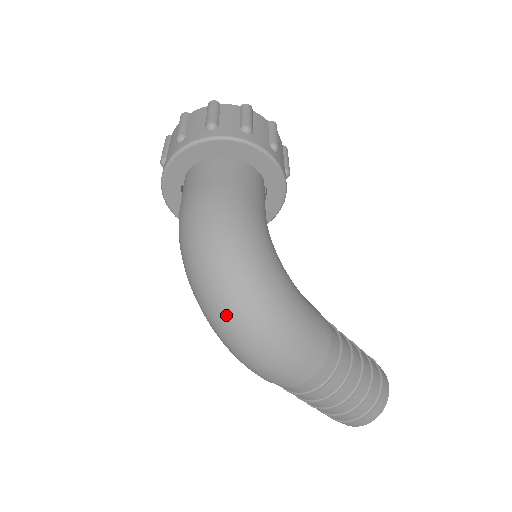
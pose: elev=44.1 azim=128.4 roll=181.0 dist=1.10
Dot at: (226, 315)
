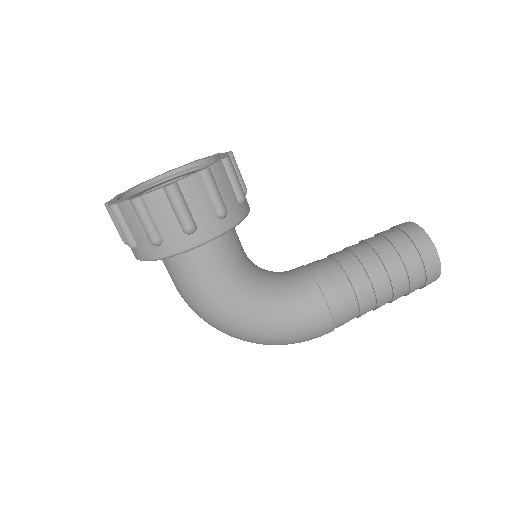
Dot at: occluded
